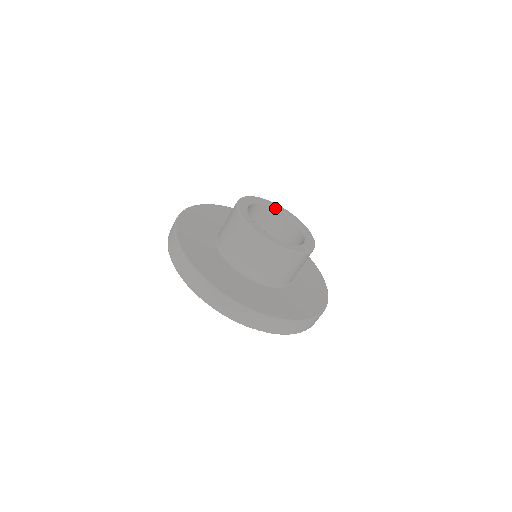
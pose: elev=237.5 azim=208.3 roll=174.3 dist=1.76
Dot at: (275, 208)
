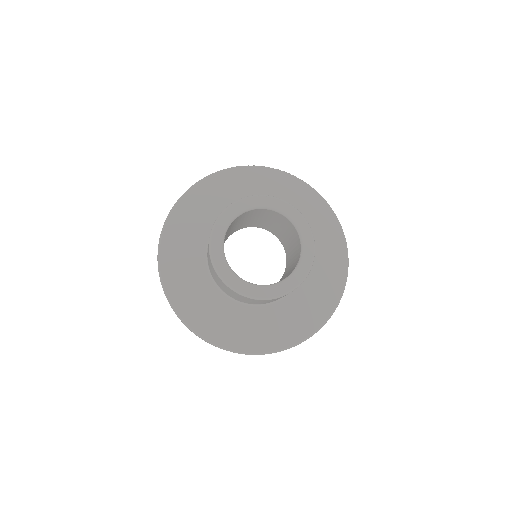
Dot at: (256, 208)
